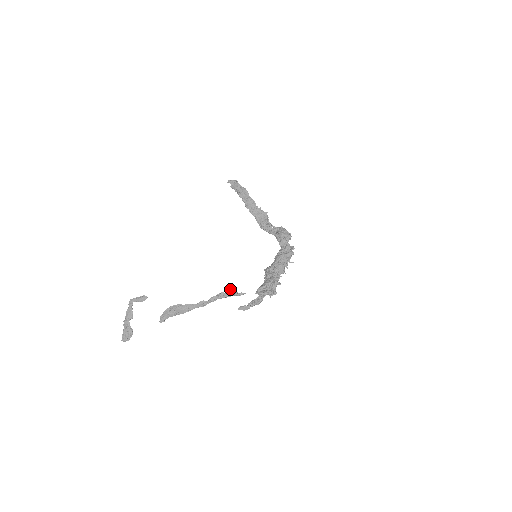
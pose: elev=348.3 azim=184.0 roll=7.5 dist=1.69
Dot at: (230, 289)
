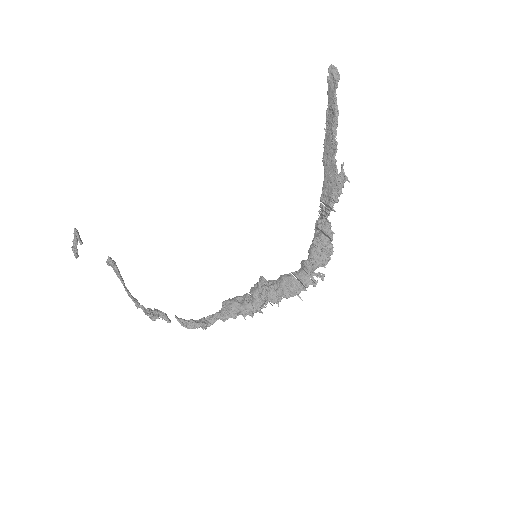
Dot at: (147, 314)
